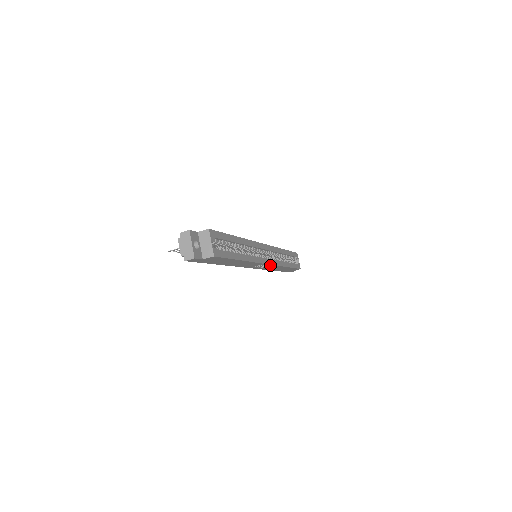
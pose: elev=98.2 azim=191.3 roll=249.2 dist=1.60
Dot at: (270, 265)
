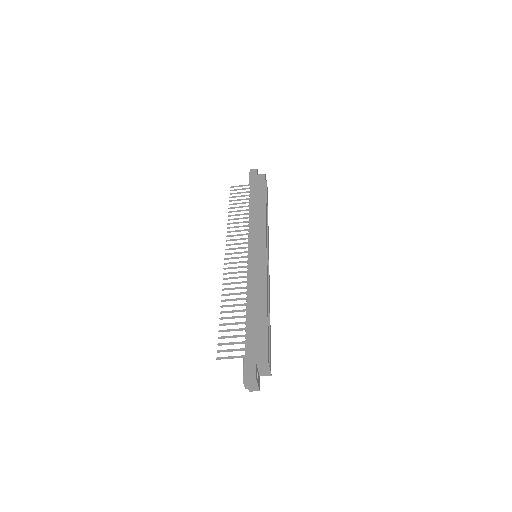
Dot at: occluded
